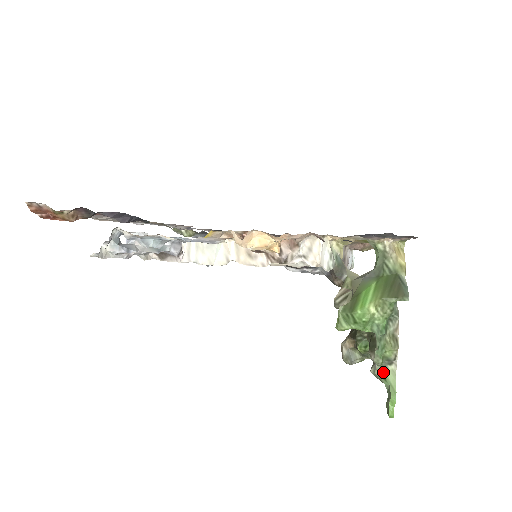
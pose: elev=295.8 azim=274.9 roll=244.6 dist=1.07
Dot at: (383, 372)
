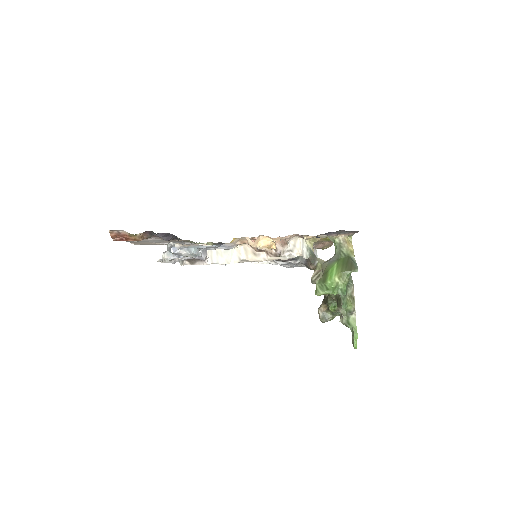
Dot at: (348, 320)
